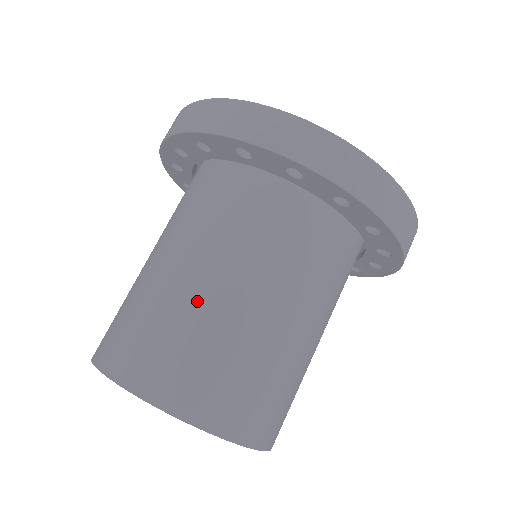
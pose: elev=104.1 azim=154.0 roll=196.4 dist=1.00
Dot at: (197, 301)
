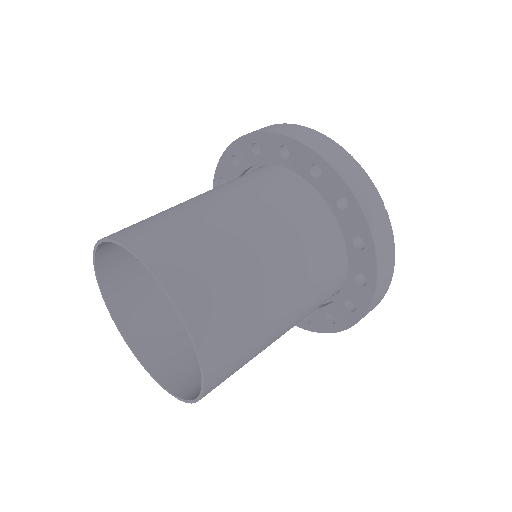
Dot at: occluded
